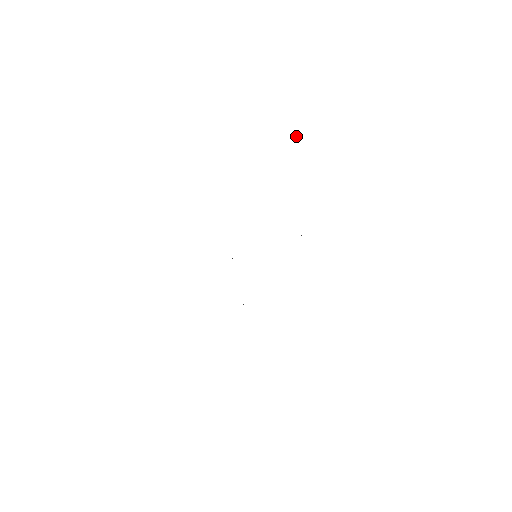
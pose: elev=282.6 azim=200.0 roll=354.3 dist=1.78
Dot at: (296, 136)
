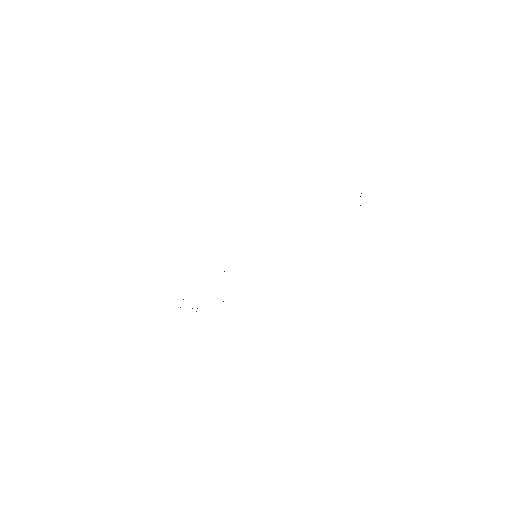
Dot at: occluded
